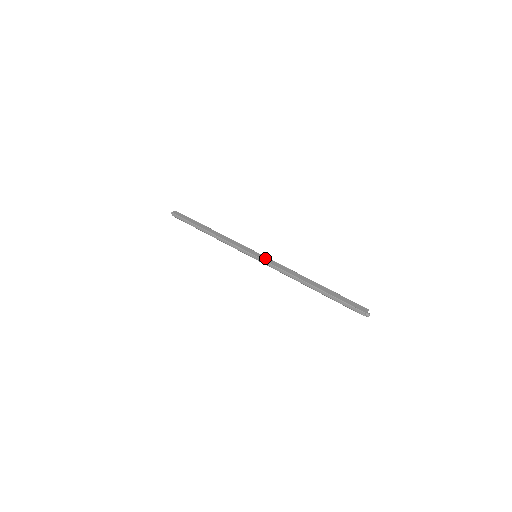
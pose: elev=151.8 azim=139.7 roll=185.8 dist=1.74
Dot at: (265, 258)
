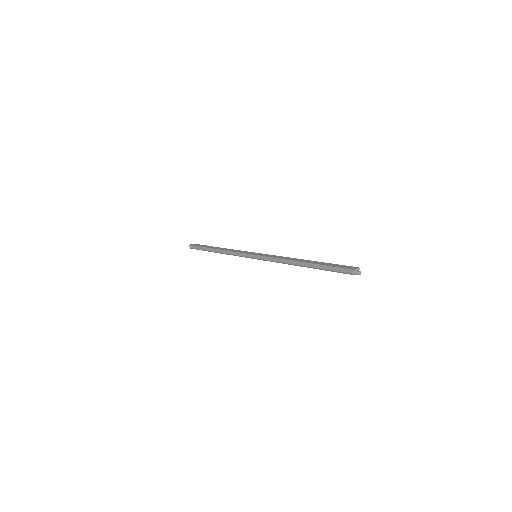
Dot at: (263, 254)
